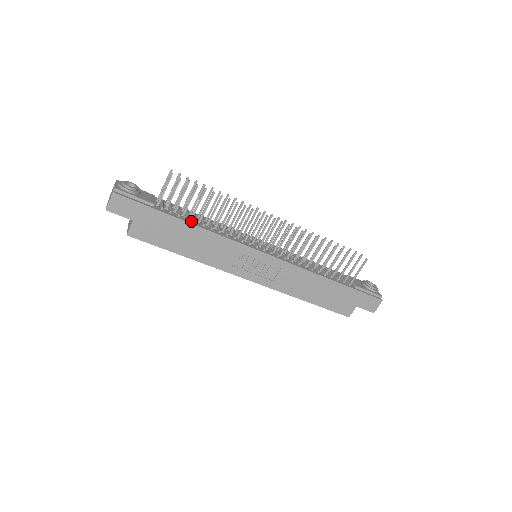
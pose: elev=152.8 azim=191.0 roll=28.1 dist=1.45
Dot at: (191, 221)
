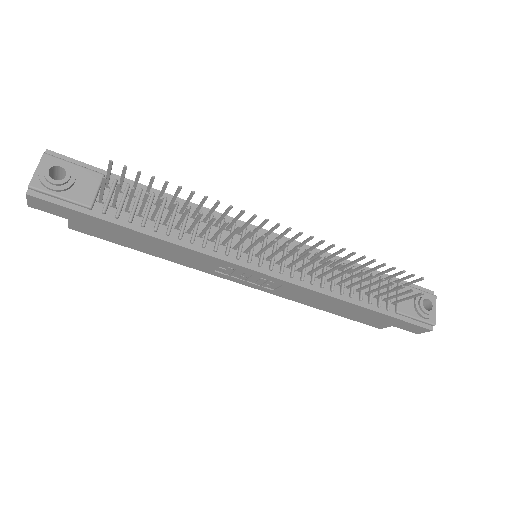
Dot at: (149, 227)
